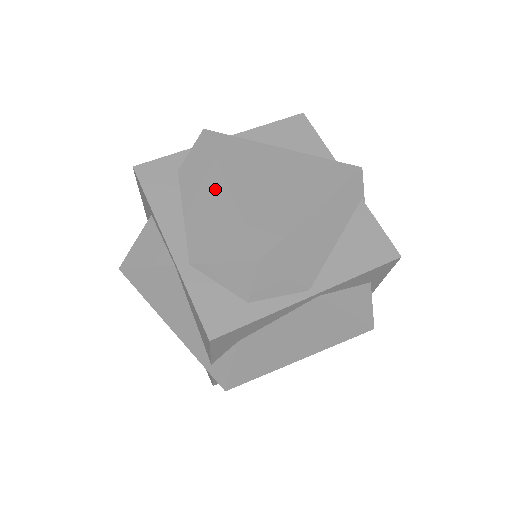
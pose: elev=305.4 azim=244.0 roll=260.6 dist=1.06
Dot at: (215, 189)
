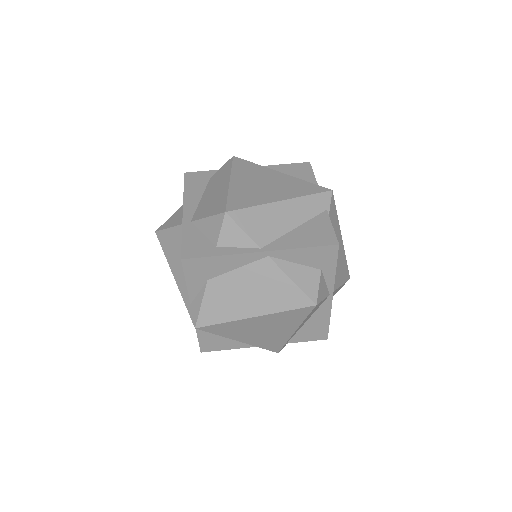
Dot at: (223, 183)
